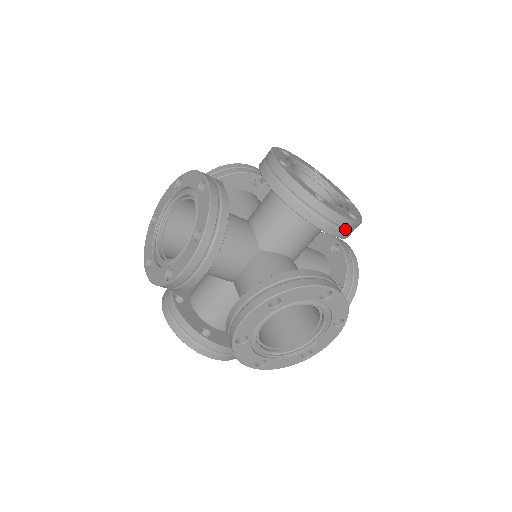
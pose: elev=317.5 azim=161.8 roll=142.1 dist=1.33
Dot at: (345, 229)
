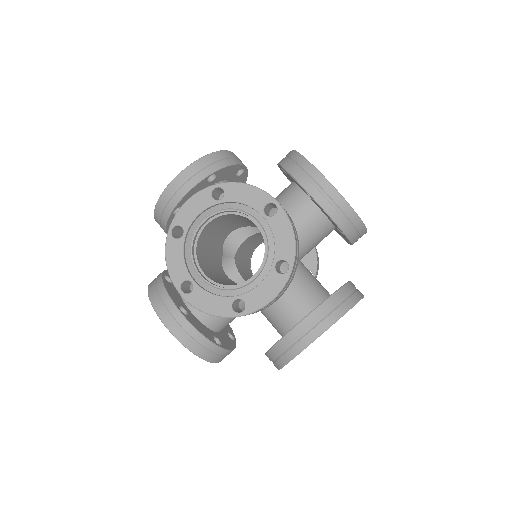
Dot at: occluded
